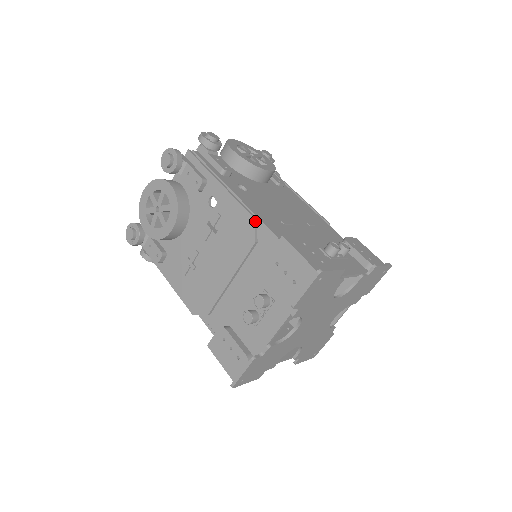
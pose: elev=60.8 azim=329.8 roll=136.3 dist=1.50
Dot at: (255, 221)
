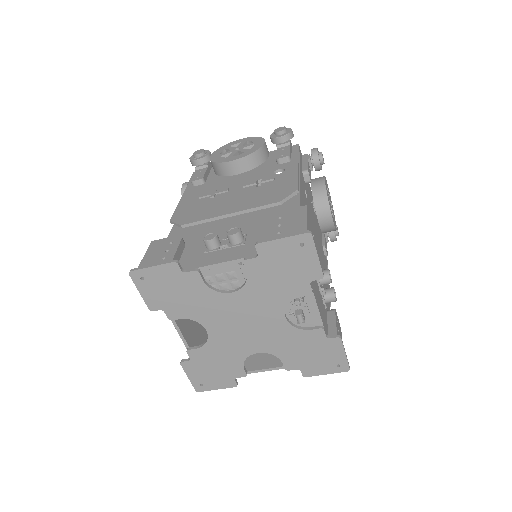
Dot at: (296, 193)
